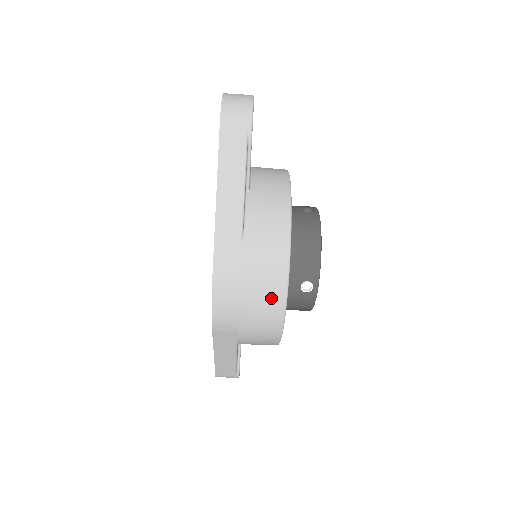
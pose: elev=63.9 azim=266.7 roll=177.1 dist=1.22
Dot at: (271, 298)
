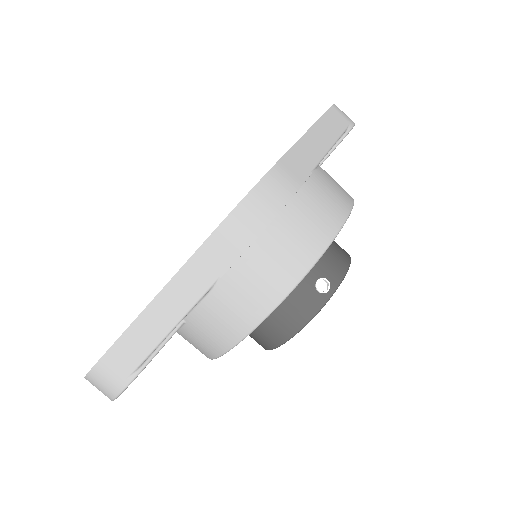
Dot at: (313, 234)
